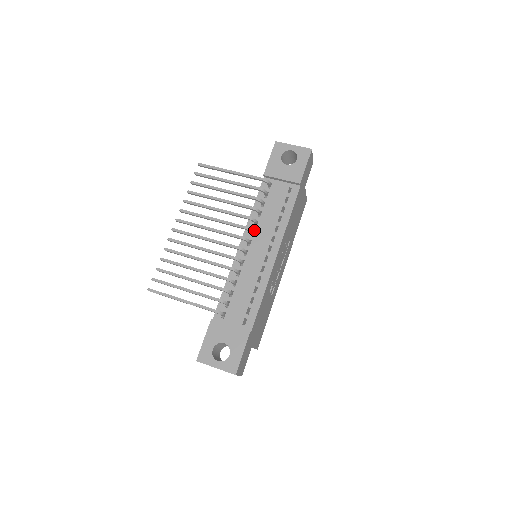
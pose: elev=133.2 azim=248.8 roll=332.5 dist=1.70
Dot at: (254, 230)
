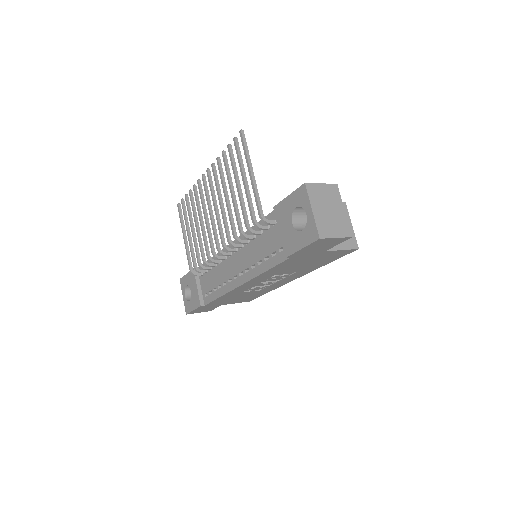
Dot at: (244, 245)
